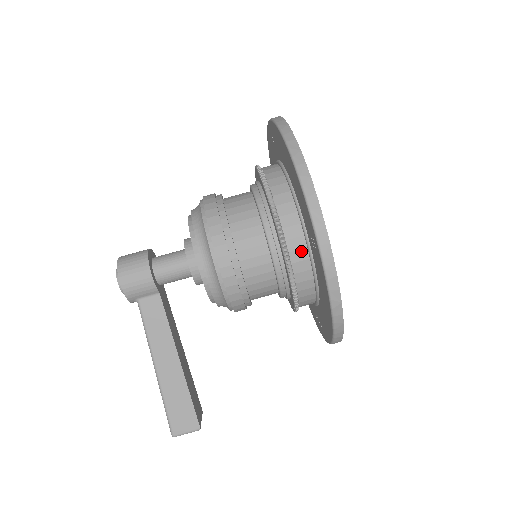
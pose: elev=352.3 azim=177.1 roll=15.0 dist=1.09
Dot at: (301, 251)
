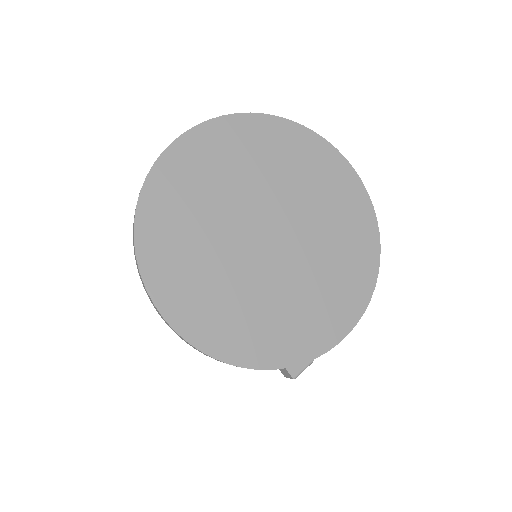
Dot at: occluded
